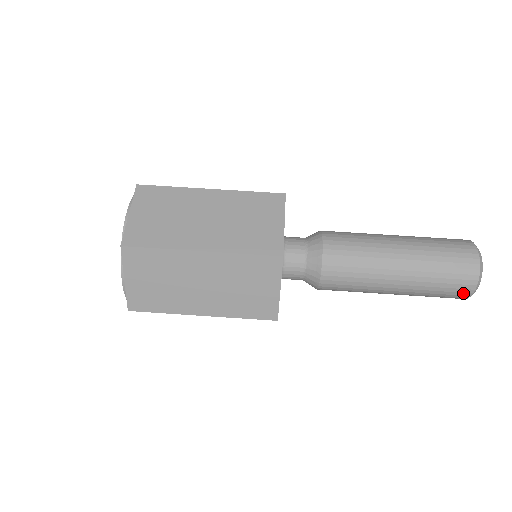
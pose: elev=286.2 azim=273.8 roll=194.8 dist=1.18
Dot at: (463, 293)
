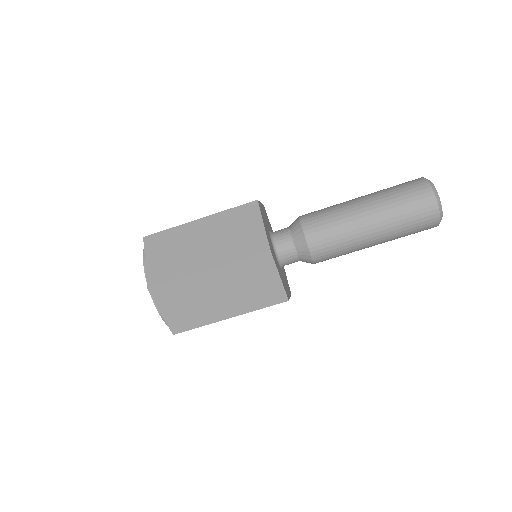
Dot at: (432, 223)
